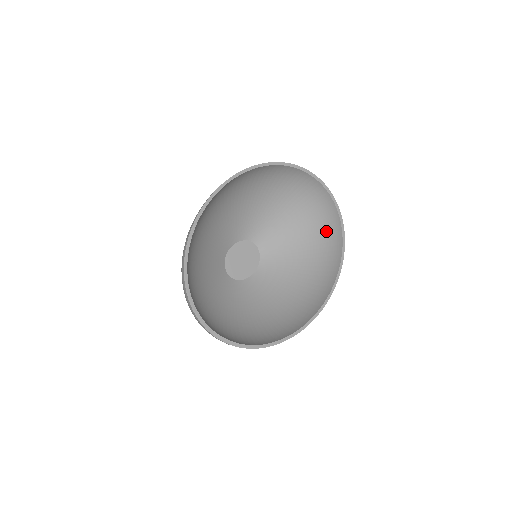
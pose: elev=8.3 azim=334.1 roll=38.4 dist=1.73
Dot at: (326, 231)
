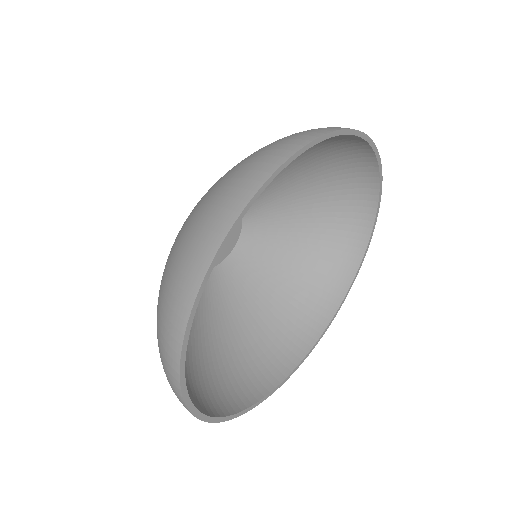
Dot at: (345, 228)
